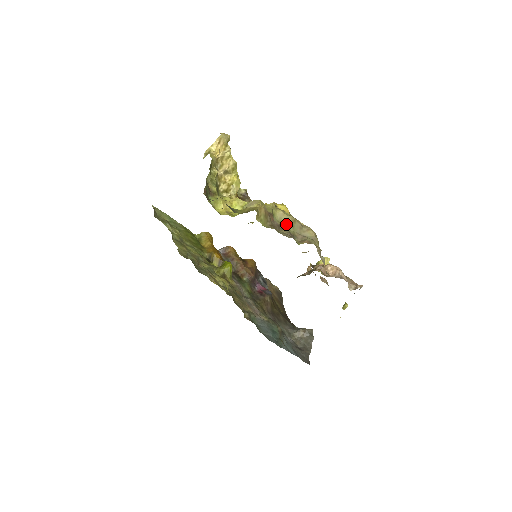
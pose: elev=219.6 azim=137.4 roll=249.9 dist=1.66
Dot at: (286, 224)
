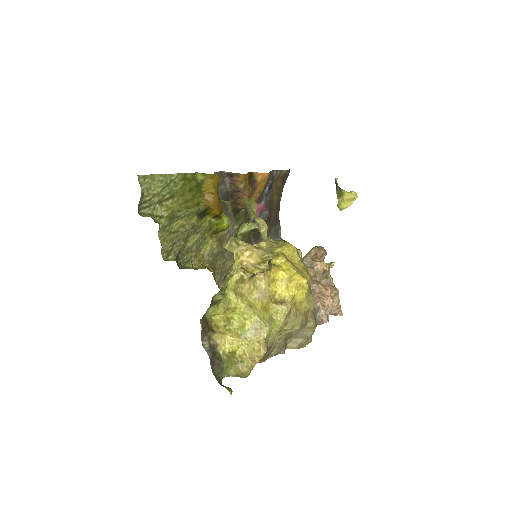
Dot at: (287, 334)
